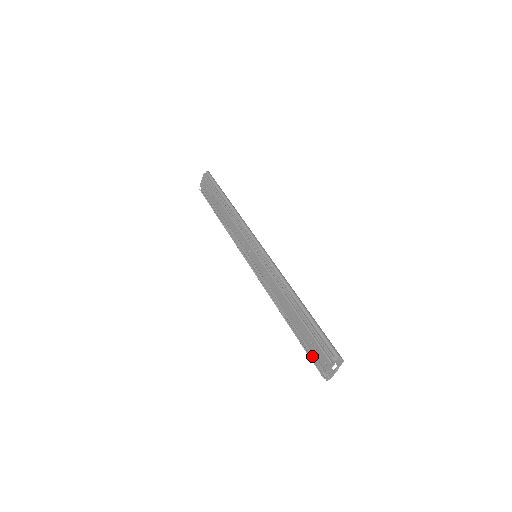
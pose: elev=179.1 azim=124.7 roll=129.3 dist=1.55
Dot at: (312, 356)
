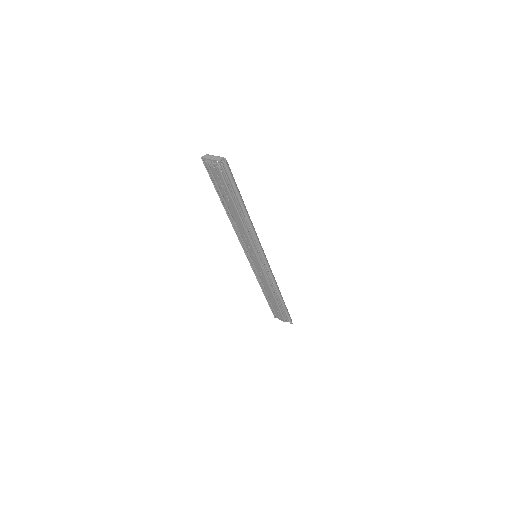
Dot at: (273, 311)
